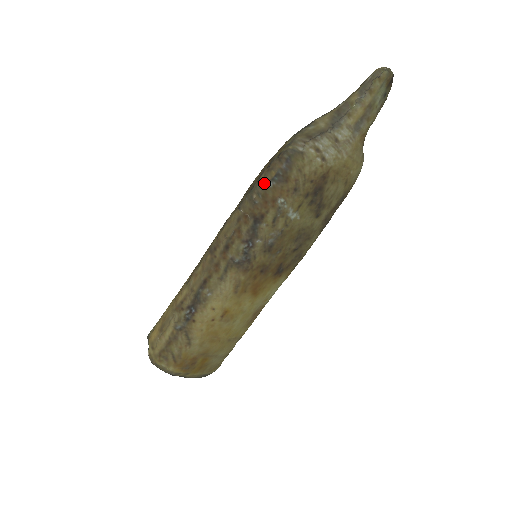
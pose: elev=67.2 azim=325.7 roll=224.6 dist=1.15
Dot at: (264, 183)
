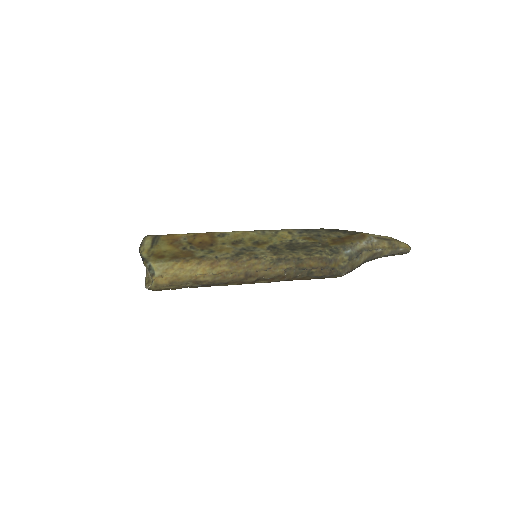
Dot at: (311, 275)
